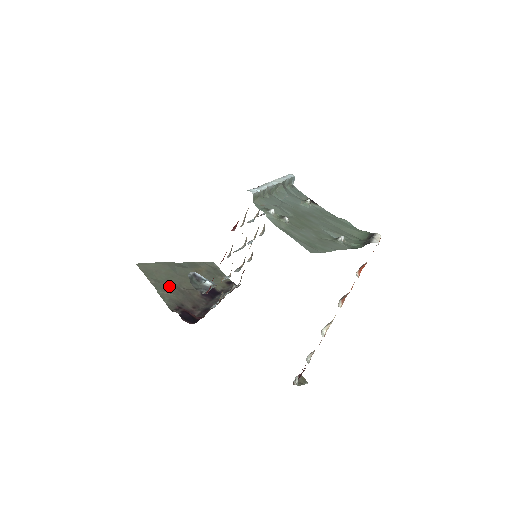
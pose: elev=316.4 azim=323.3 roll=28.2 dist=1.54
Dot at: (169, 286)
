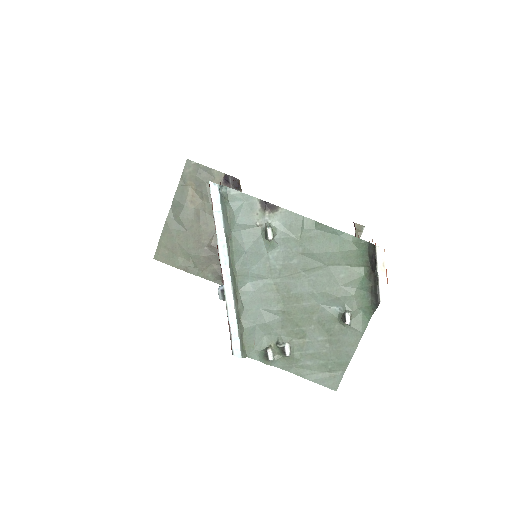
Dot at: (197, 258)
